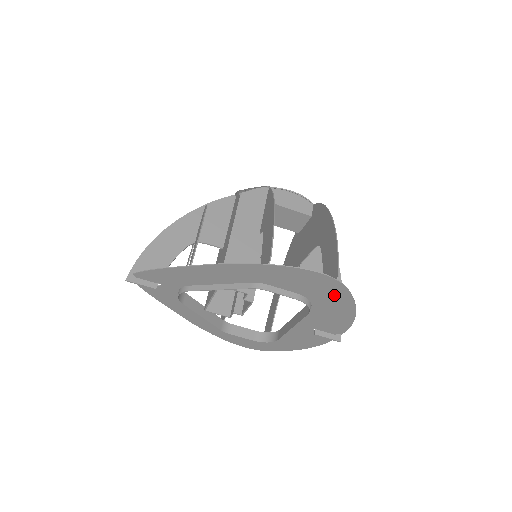
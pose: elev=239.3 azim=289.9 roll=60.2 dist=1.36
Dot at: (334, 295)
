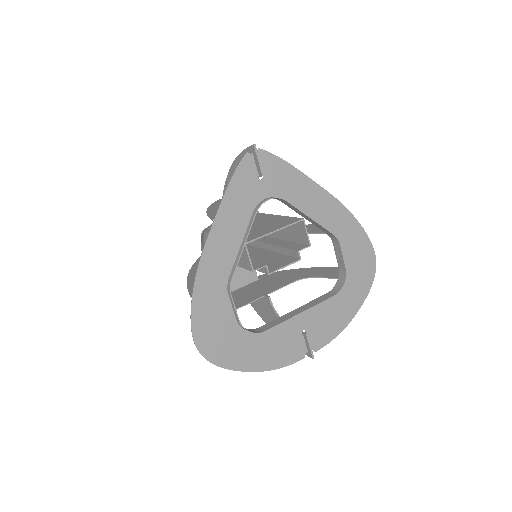
Dot at: (360, 286)
